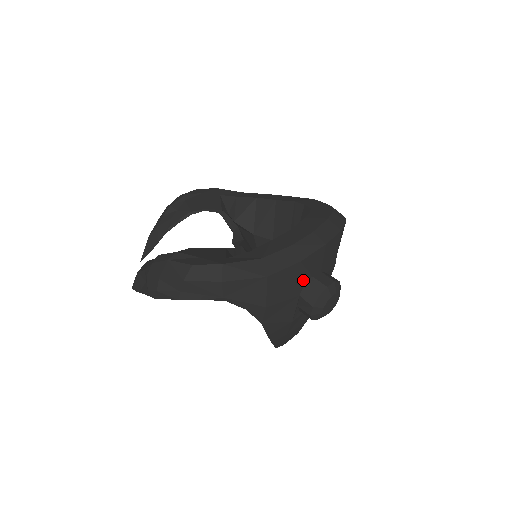
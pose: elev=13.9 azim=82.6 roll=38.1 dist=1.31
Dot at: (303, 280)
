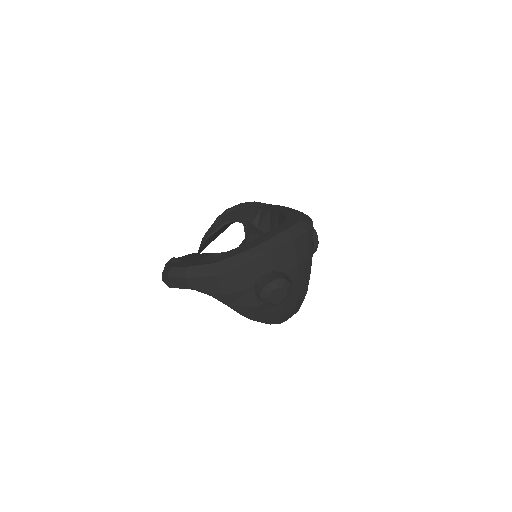
Dot at: (253, 277)
